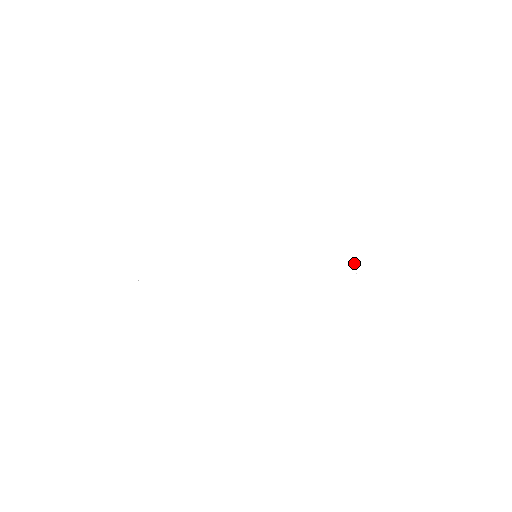
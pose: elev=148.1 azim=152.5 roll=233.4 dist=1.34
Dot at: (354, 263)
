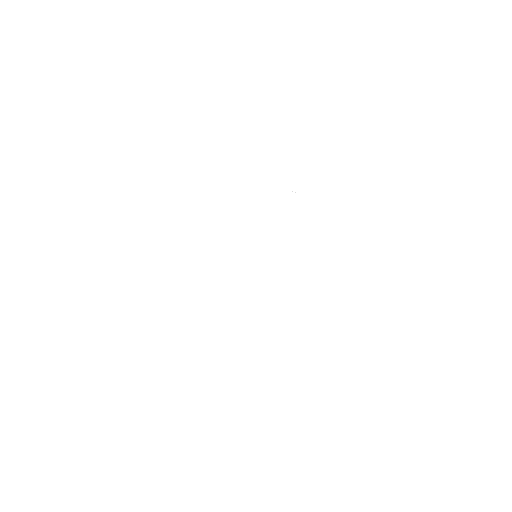
Dot at: occluded
